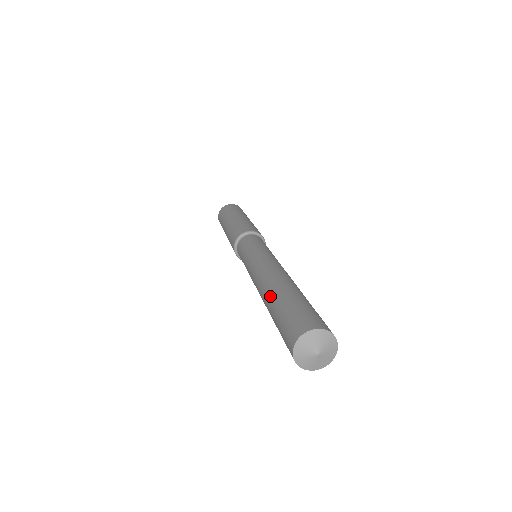
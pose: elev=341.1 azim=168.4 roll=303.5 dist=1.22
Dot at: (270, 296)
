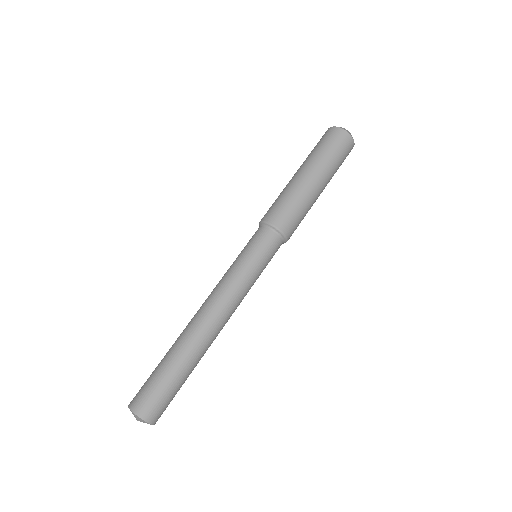
Dot at: (175, 343)
